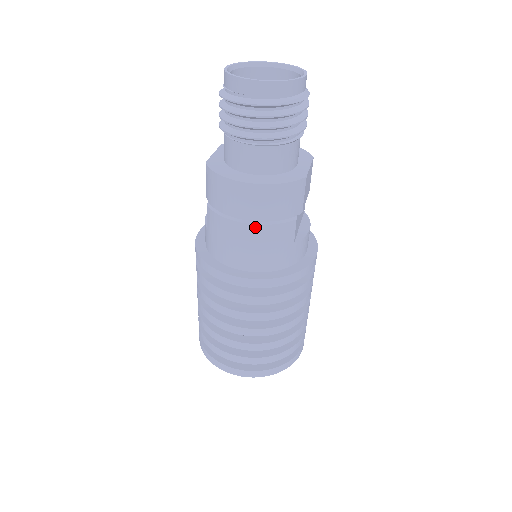
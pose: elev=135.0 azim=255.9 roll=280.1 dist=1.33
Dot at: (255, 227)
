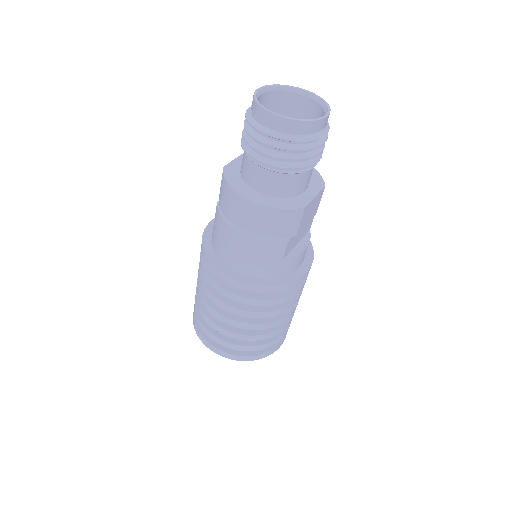
Dot at: (248, 238)
